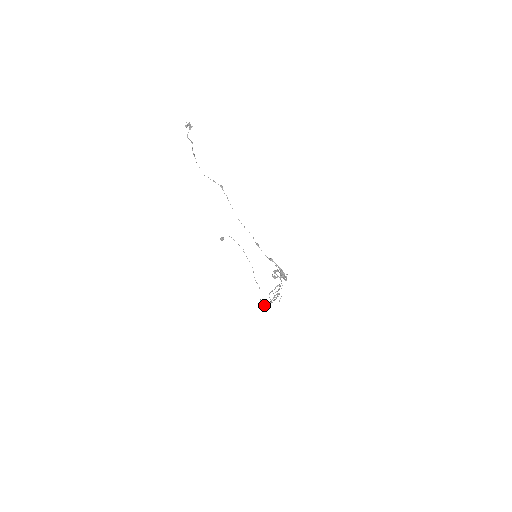
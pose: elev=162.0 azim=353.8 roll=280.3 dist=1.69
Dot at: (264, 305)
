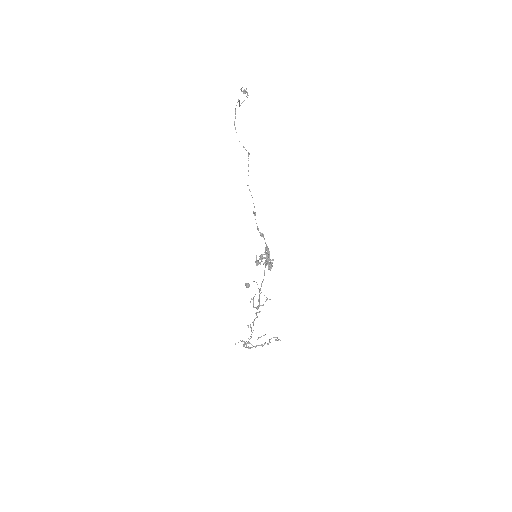
Dot at: occluded
